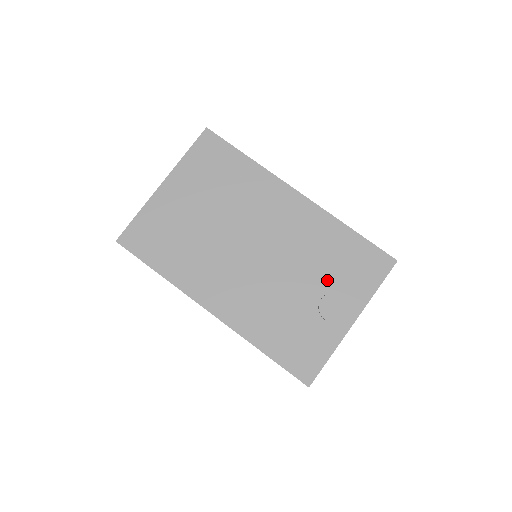
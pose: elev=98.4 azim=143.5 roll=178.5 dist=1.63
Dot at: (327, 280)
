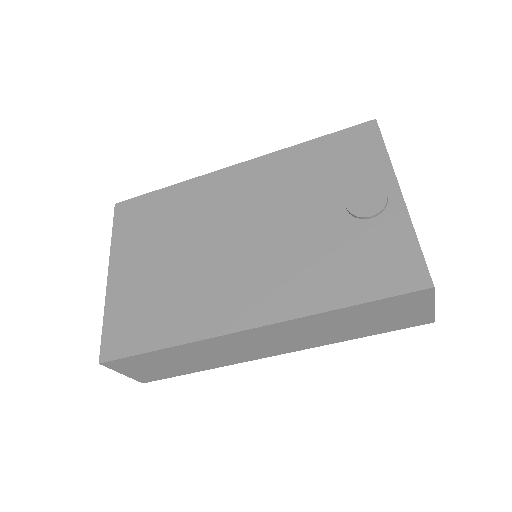
Dot at: (333, 190)
